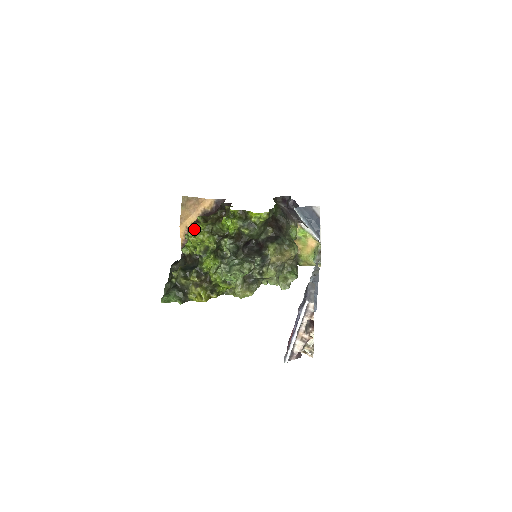
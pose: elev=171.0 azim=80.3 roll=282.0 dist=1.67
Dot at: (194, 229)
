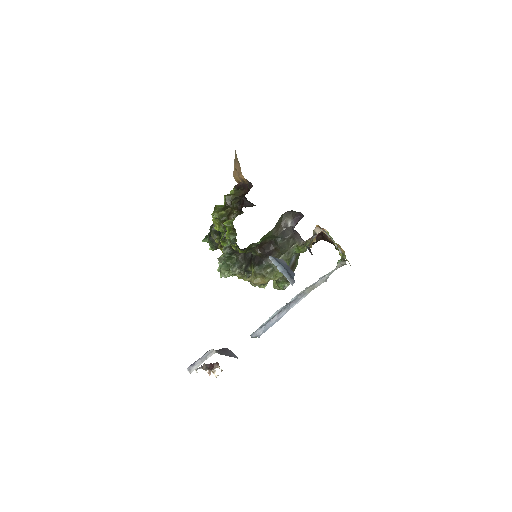
Dot at: (212, 213)
